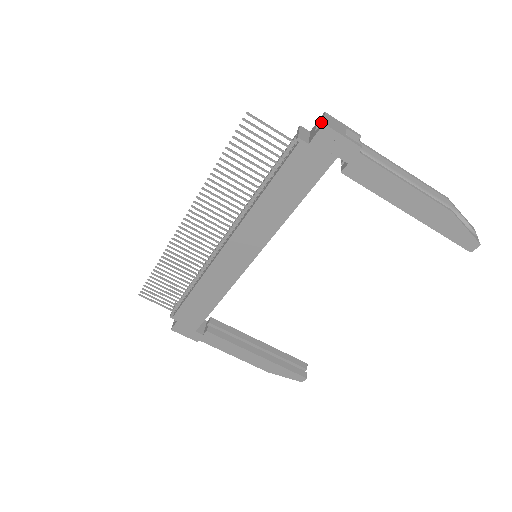
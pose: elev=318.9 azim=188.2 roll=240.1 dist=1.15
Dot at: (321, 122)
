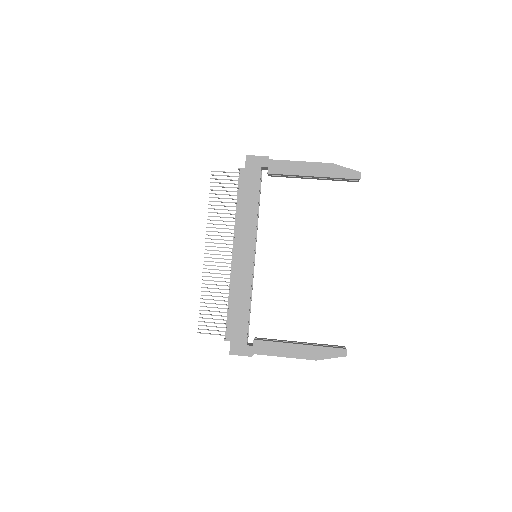
Dot at: occluded
